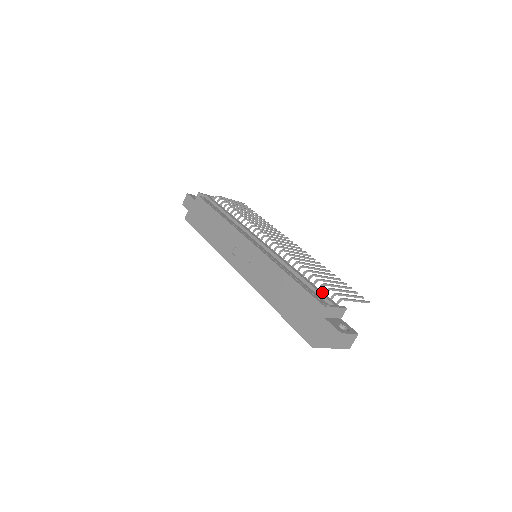
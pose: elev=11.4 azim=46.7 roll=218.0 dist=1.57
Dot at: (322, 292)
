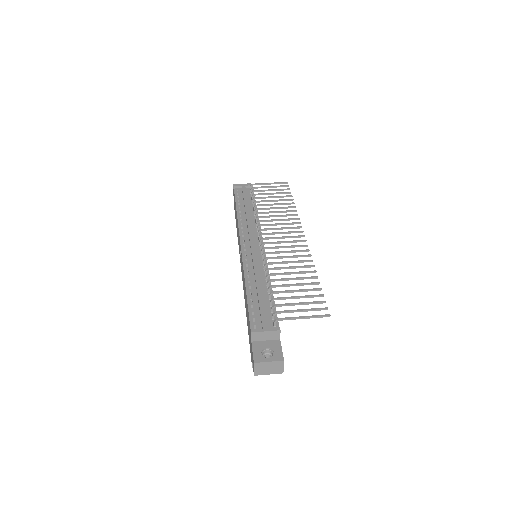
Dot at: (264, 310)
